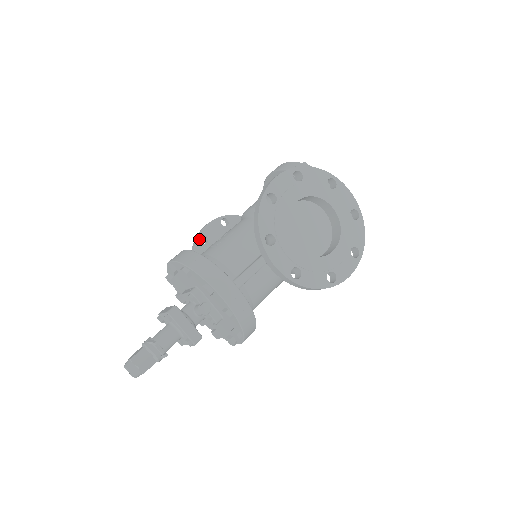
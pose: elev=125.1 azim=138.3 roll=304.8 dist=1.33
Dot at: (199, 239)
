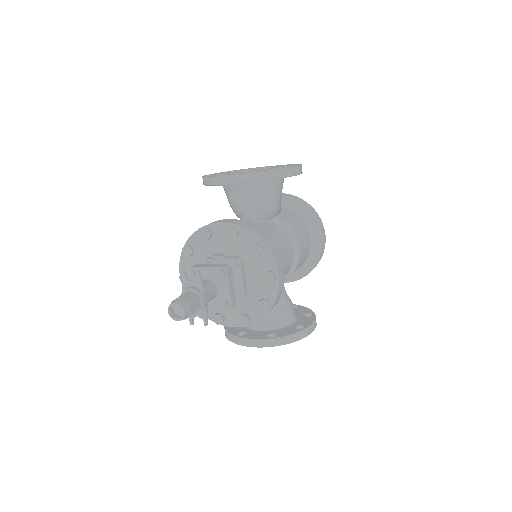
Dot at: occluded
